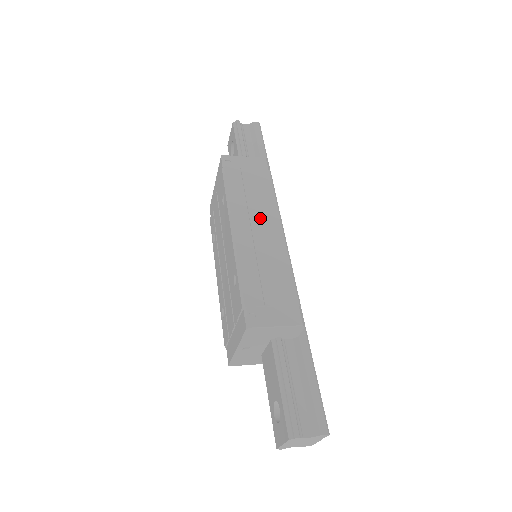
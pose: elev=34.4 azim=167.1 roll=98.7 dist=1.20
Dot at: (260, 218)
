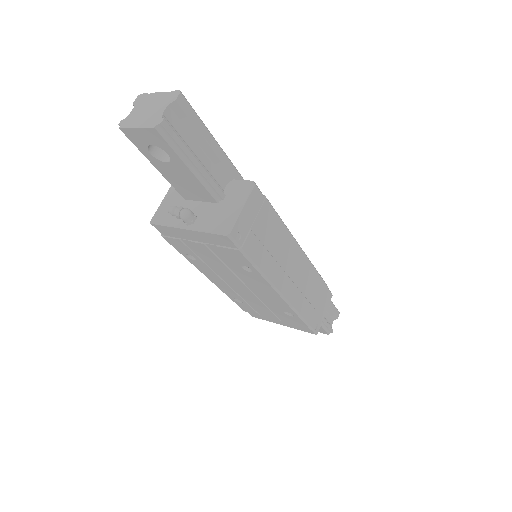
Dot at: (288, 260)
